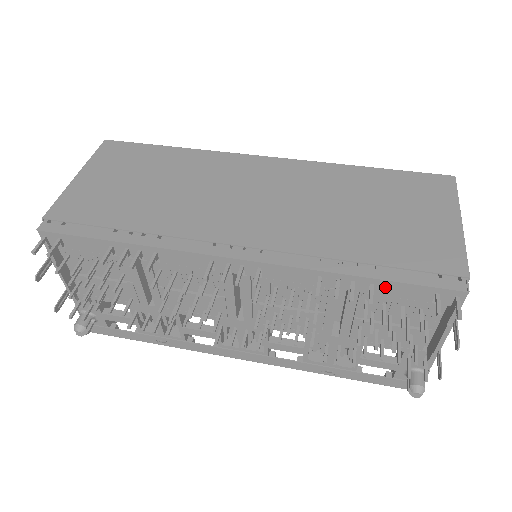
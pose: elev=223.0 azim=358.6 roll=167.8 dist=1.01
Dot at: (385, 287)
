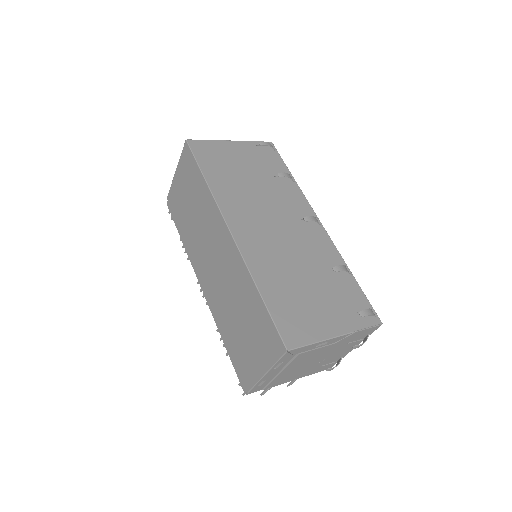
Dot at: occluded
